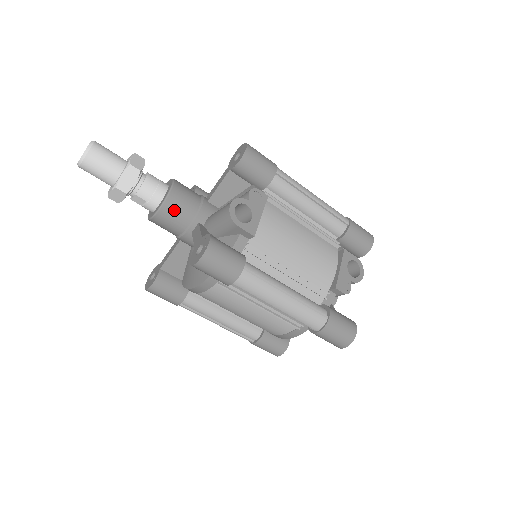
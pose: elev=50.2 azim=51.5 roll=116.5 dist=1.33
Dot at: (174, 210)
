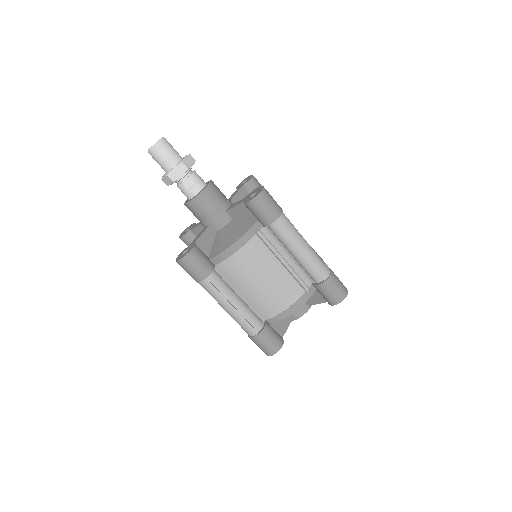
Dot at: (215, 192)
